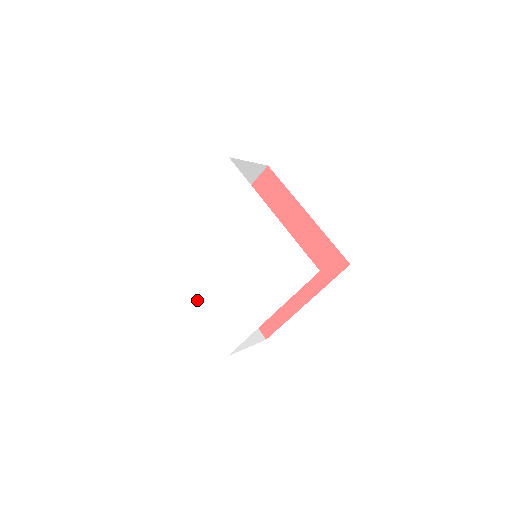
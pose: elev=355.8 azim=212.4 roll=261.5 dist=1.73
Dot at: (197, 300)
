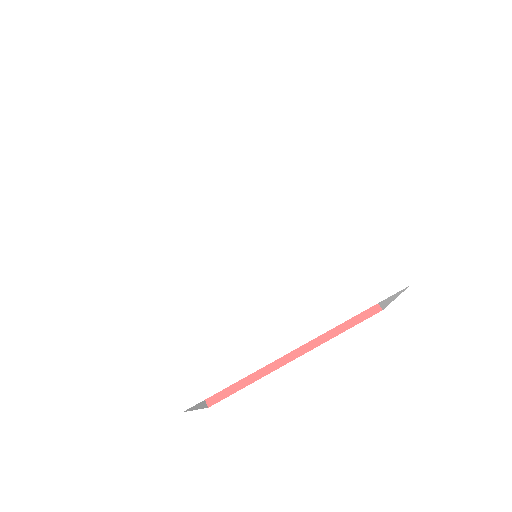
Dot at: (144, 294)
